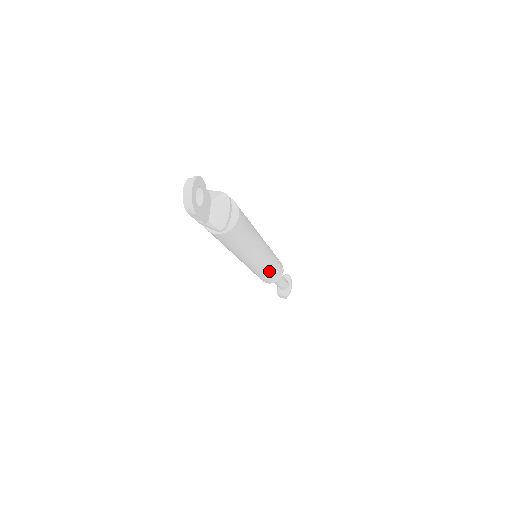
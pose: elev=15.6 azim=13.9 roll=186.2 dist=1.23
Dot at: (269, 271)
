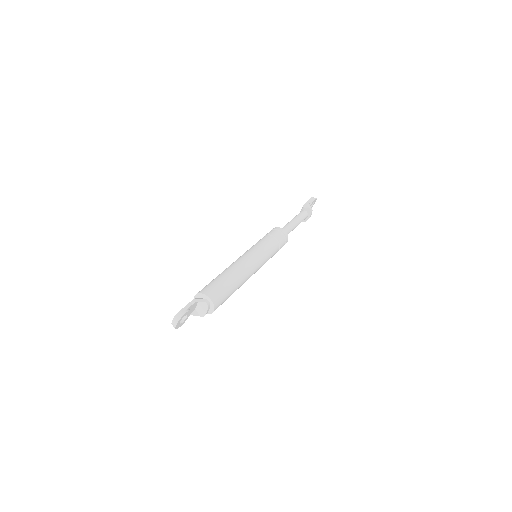
Dot at: occluded
